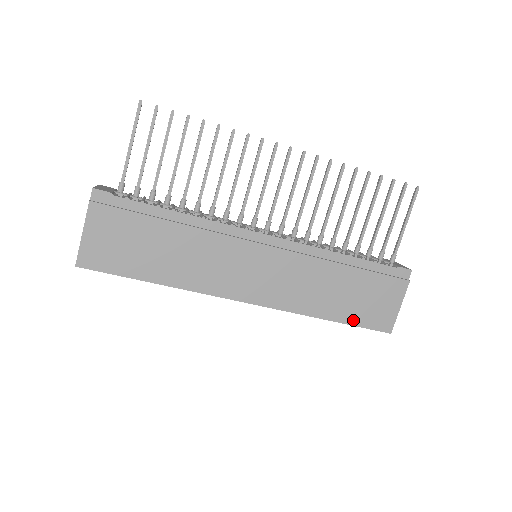
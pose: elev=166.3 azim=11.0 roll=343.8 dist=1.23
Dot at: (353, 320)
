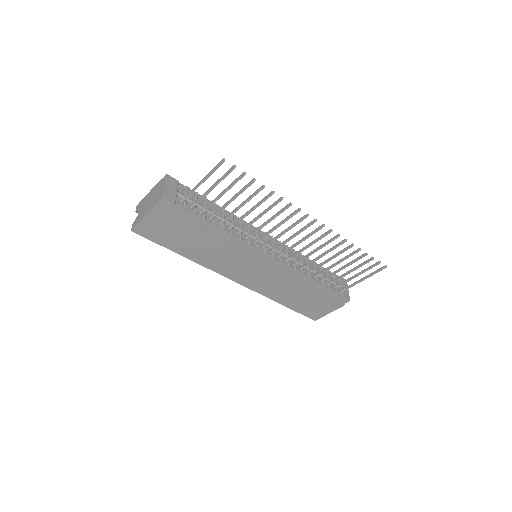
Dot at: (296, 309)
